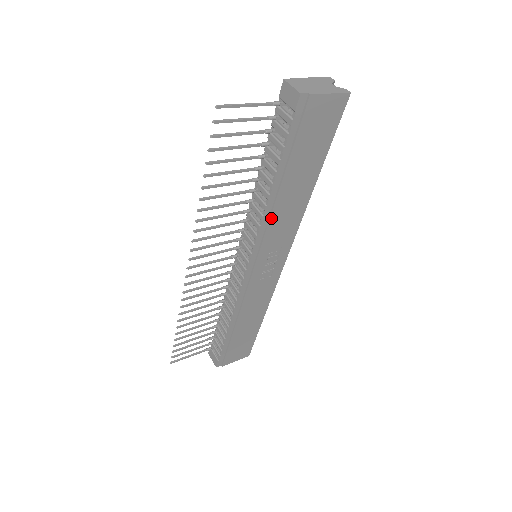
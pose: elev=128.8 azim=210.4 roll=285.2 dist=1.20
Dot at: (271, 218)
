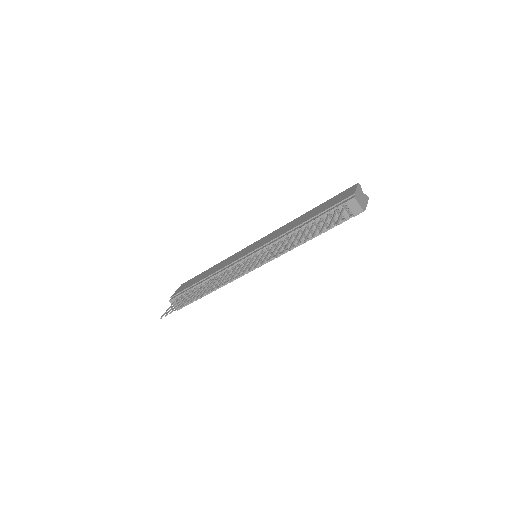
Dot at: occluded
